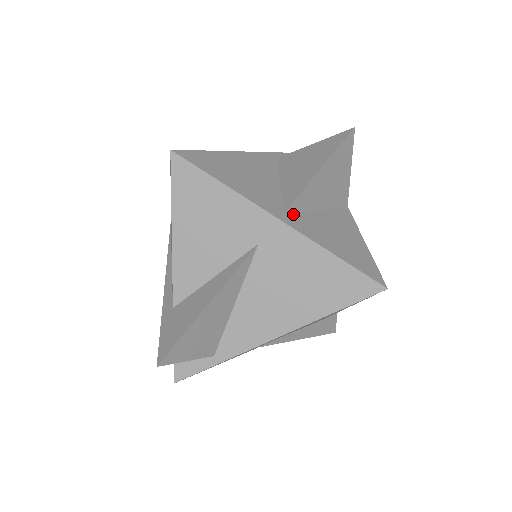
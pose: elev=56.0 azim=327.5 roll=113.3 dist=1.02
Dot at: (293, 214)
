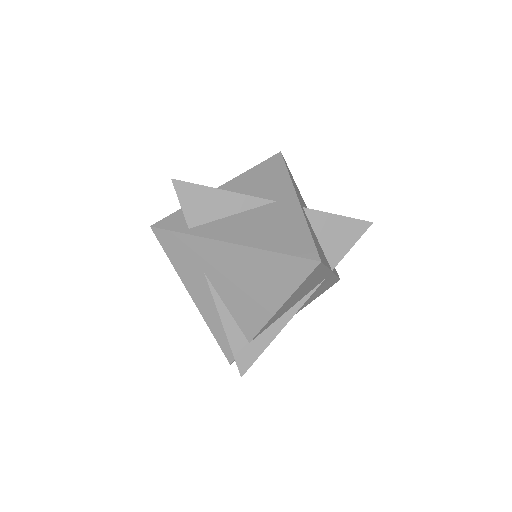
Dot at: (306, 214)
